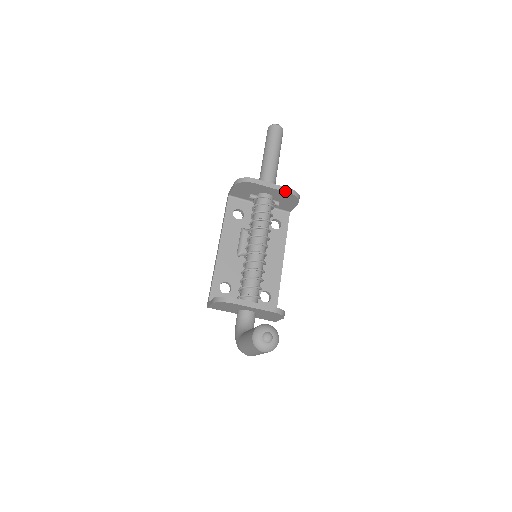
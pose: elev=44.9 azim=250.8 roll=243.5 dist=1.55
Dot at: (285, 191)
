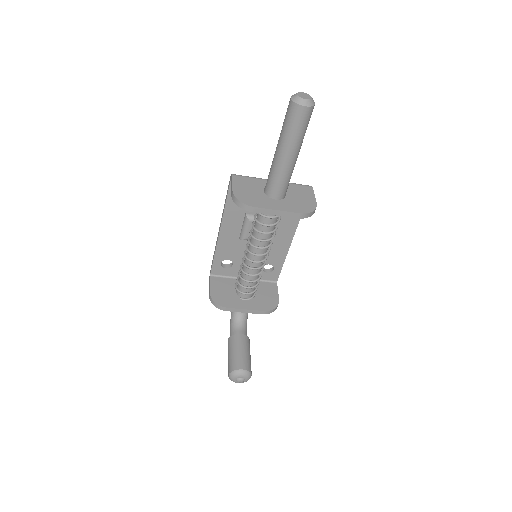
Dot at: (293, 217)
